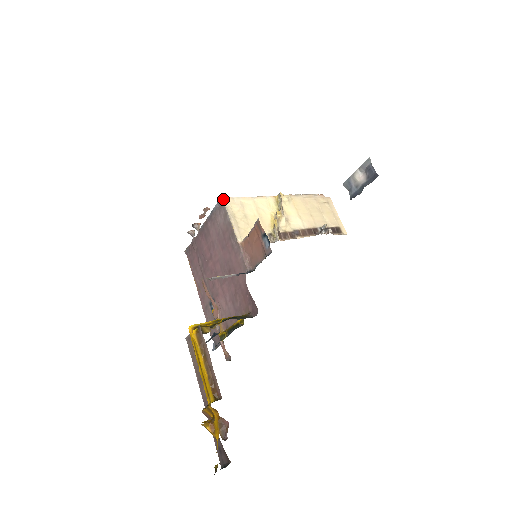
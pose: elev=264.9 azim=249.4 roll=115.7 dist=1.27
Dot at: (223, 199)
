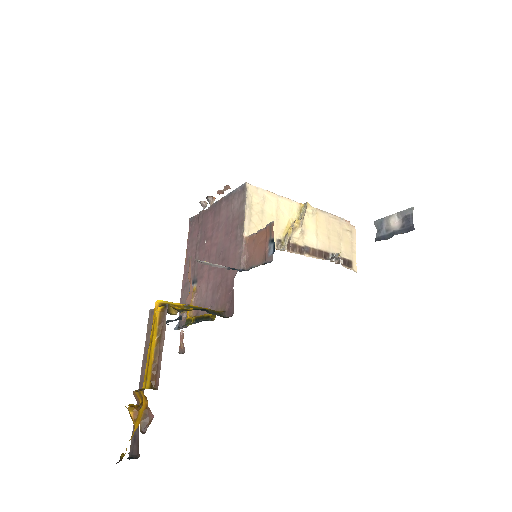
Dot at: (247, 185)
